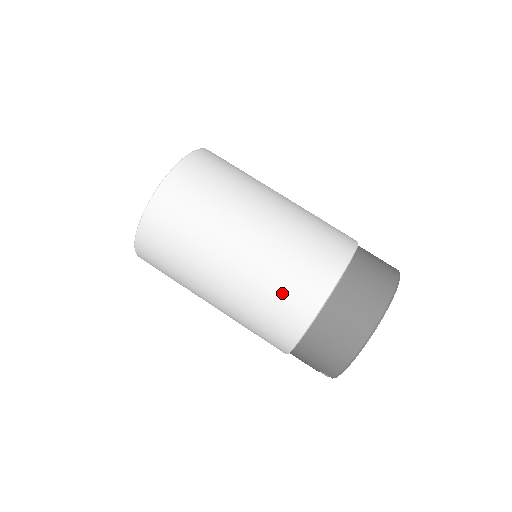
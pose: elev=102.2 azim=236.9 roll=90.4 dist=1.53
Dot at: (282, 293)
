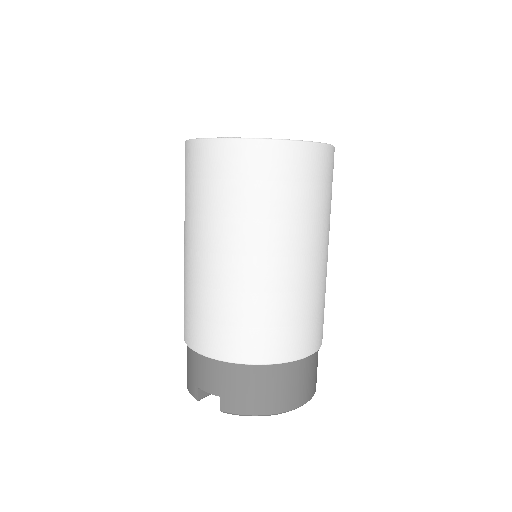
Dot at: (294, 322)
